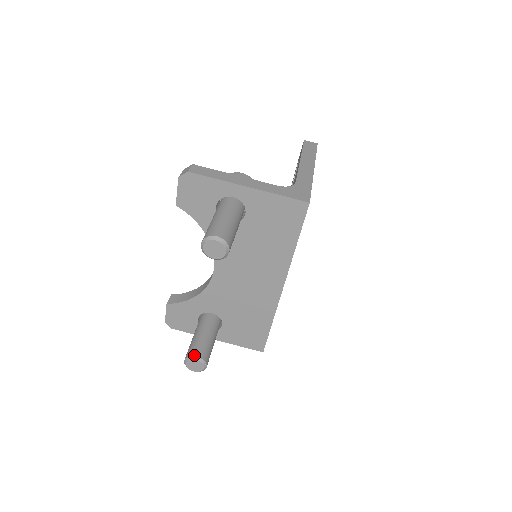
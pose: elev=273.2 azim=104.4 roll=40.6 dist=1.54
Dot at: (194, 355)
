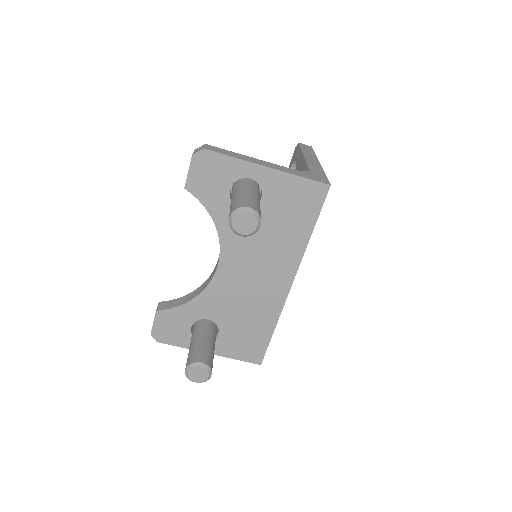
Dot at: (198, 361)
